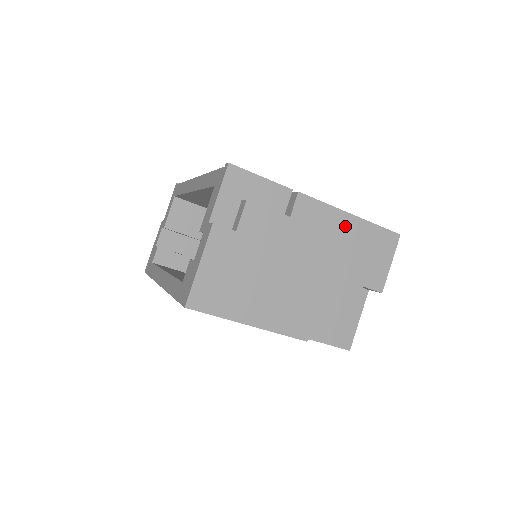
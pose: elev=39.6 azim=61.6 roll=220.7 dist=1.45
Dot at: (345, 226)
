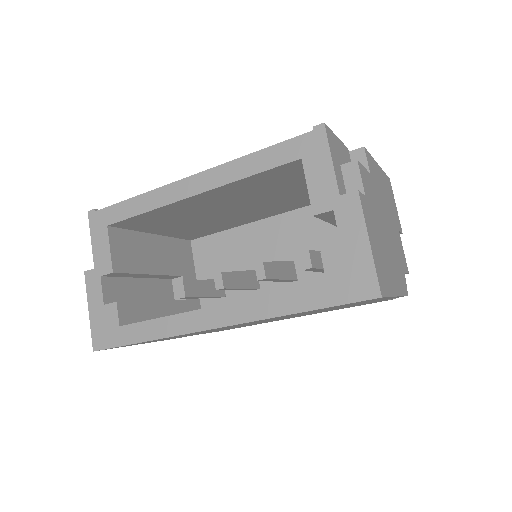
Dot at: (381, 177)
